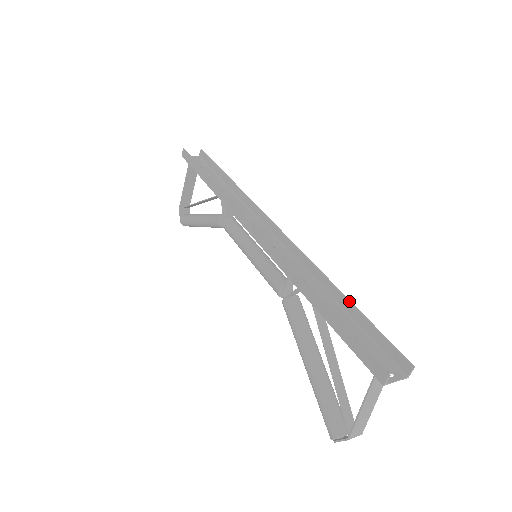
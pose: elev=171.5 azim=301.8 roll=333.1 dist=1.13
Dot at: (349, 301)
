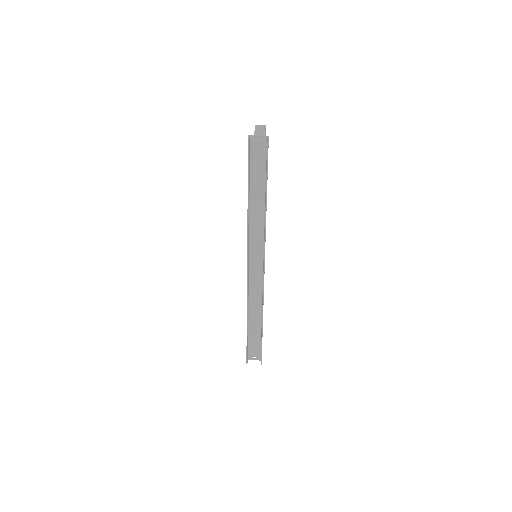
Dot at: (262, 331)
